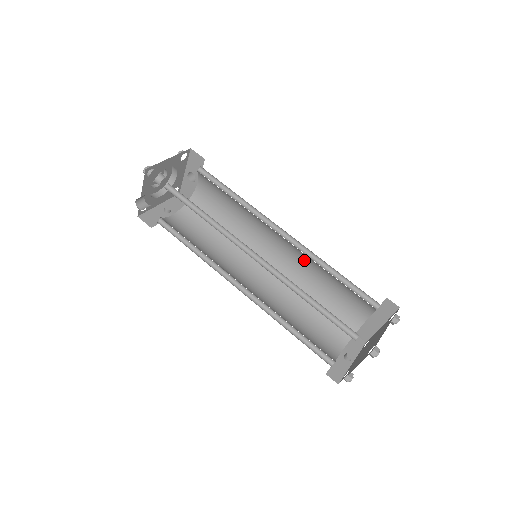
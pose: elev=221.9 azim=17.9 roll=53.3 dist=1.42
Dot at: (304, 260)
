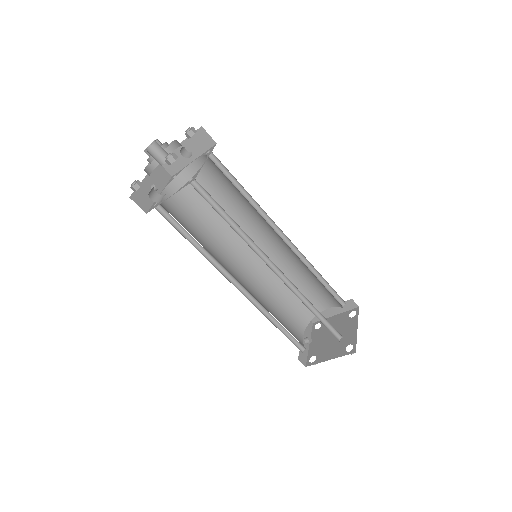
Dot at: (290, 259)
